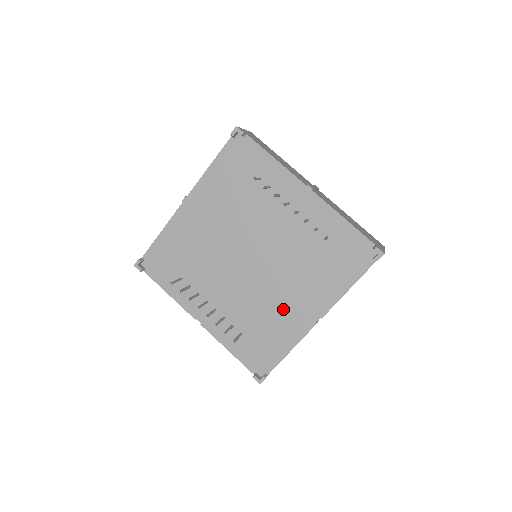
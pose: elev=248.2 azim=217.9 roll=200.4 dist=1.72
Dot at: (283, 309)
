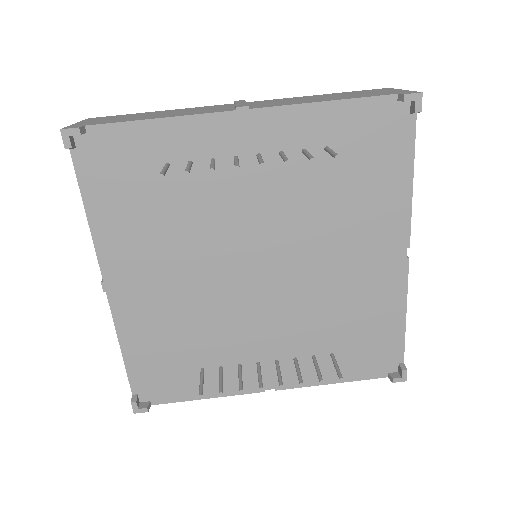
Dot at: (354, 283)
